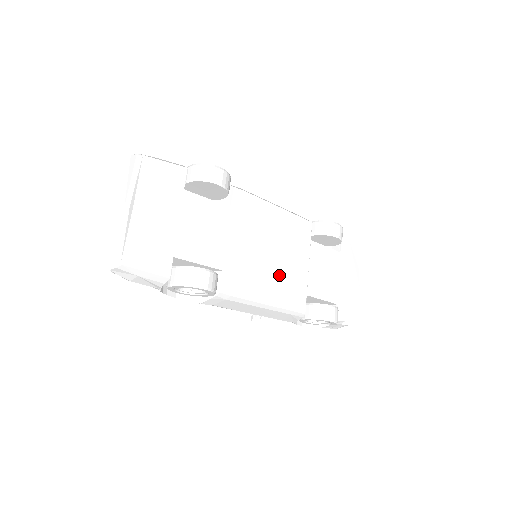
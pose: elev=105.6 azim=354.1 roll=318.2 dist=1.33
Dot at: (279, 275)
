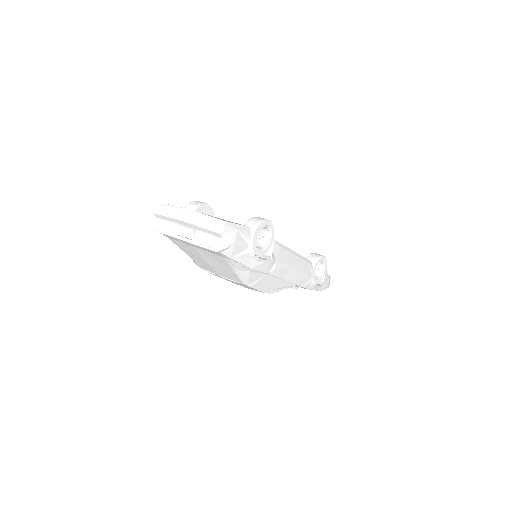
Dot at: occluded
